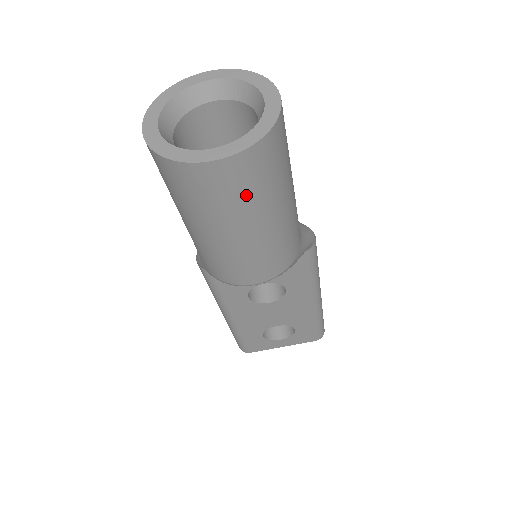
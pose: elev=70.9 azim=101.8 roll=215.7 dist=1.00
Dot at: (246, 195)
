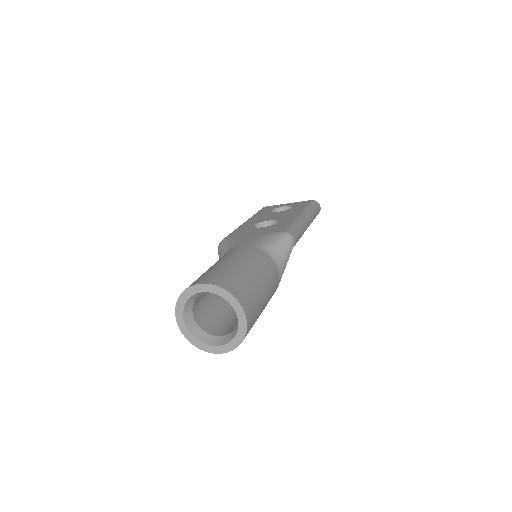
Dot at: occluded
